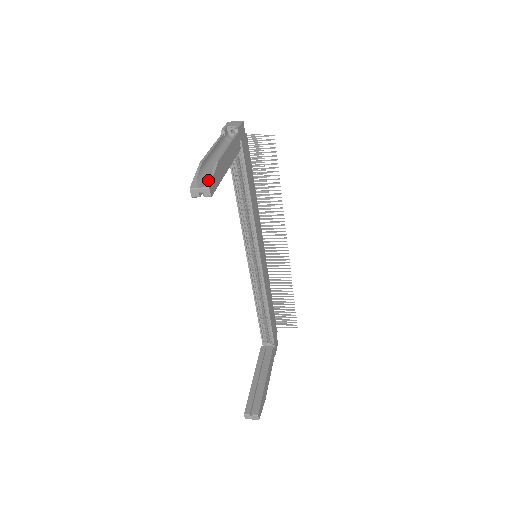
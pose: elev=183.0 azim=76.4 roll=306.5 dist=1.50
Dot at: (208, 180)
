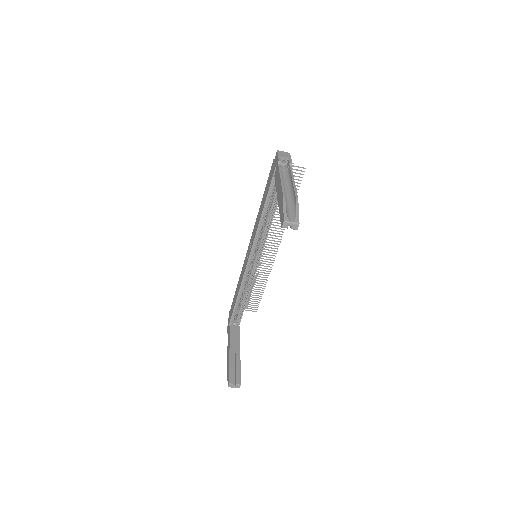
Dot at: (296, 216)
